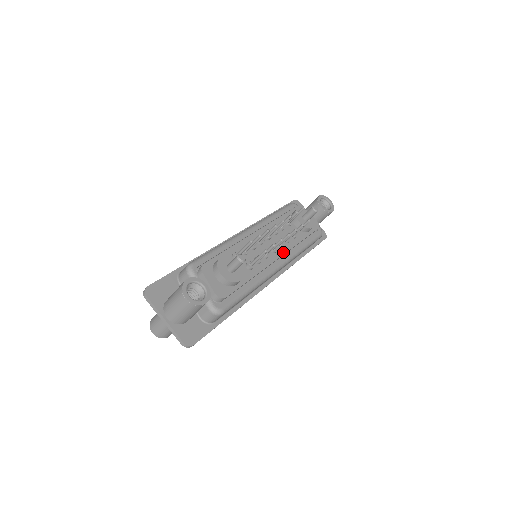
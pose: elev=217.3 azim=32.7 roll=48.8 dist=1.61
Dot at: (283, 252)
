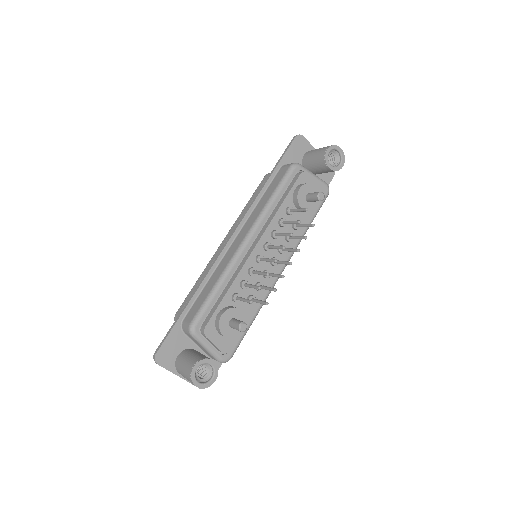
Dot at: (285, 257)
